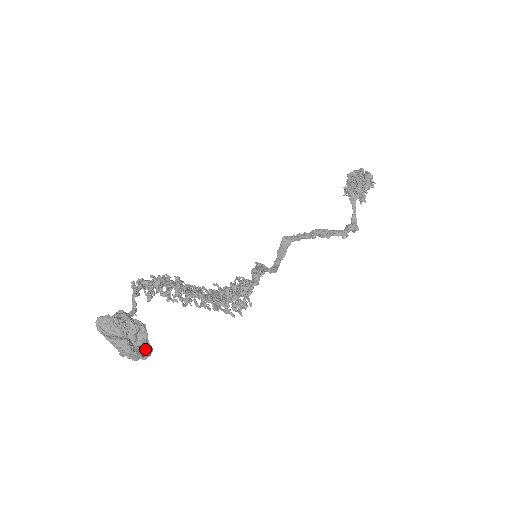
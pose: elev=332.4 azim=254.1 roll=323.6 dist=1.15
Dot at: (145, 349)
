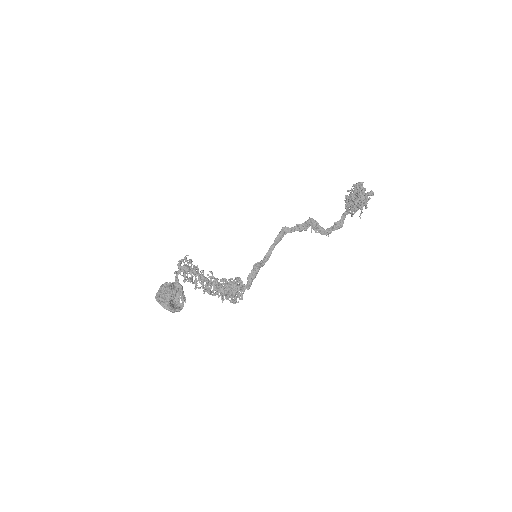
Dot at: (181, 299)
